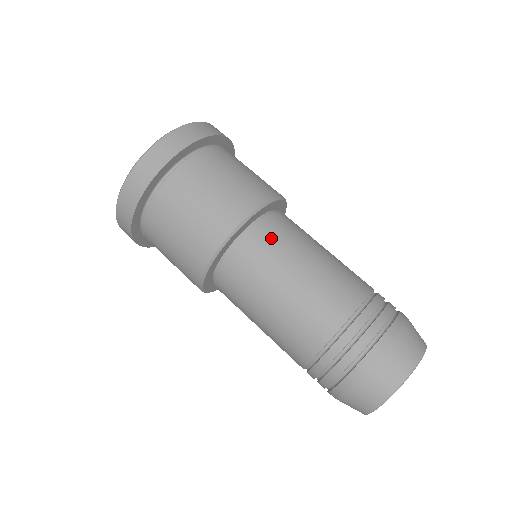
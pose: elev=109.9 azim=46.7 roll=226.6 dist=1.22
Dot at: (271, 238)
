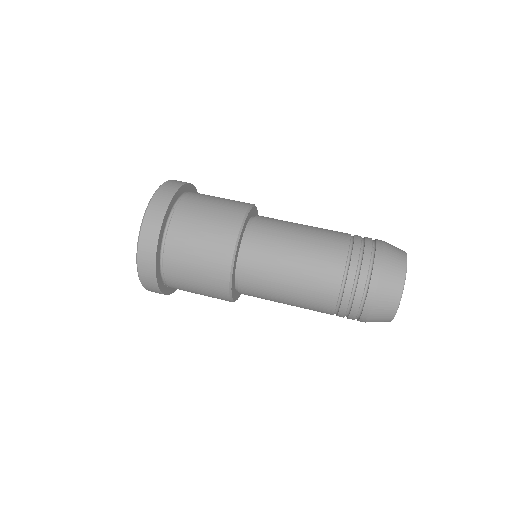
Dot at: (266, 227)
